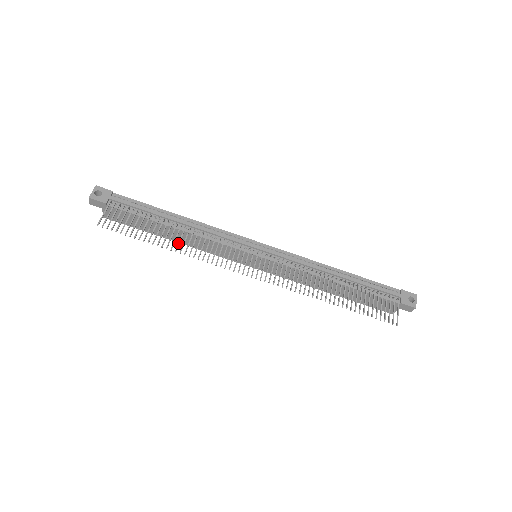
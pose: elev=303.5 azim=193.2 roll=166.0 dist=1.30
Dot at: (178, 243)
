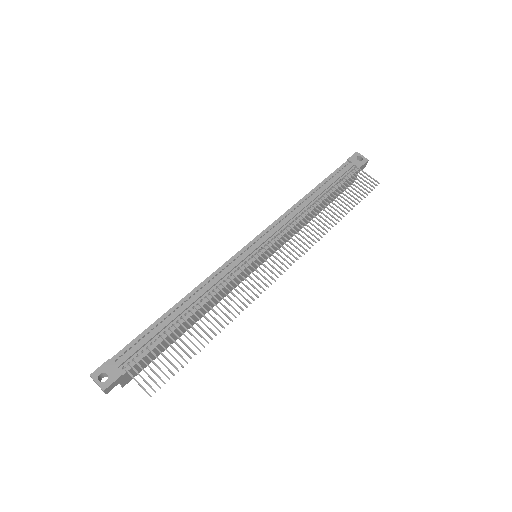
Dot at: occluded
